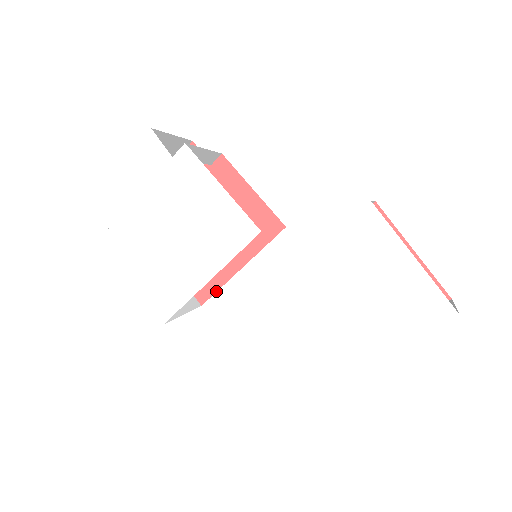
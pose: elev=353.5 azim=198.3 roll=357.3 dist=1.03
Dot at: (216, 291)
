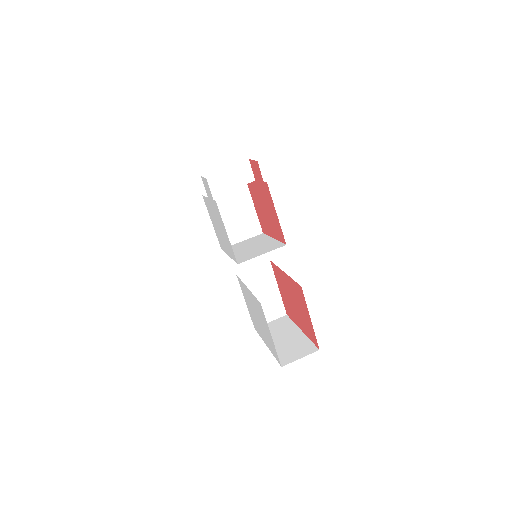
Dot at: (267, 235)
